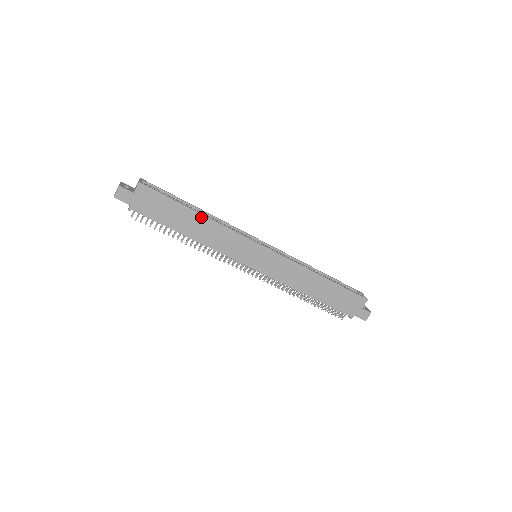
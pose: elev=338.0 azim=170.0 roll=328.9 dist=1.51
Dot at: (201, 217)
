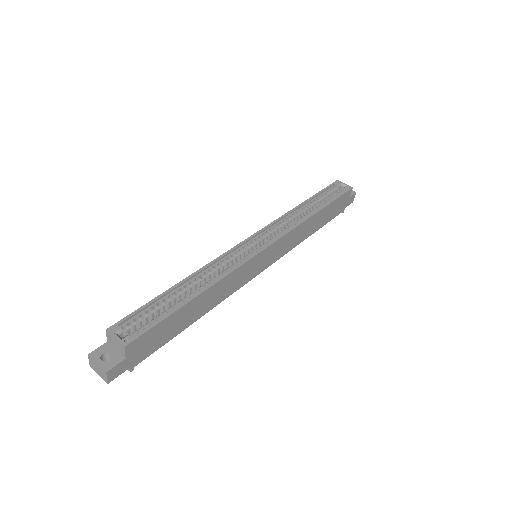
Dot at: (202, 295)
